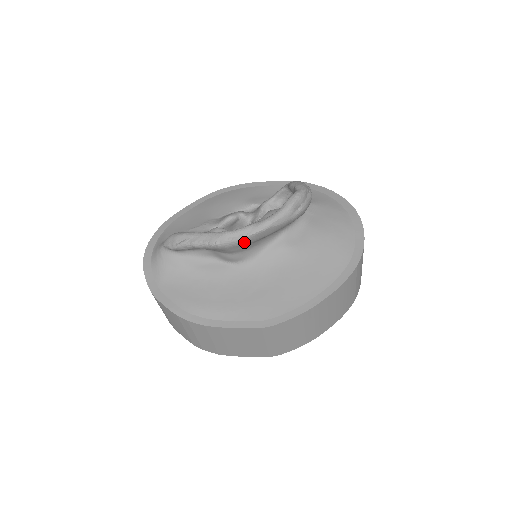
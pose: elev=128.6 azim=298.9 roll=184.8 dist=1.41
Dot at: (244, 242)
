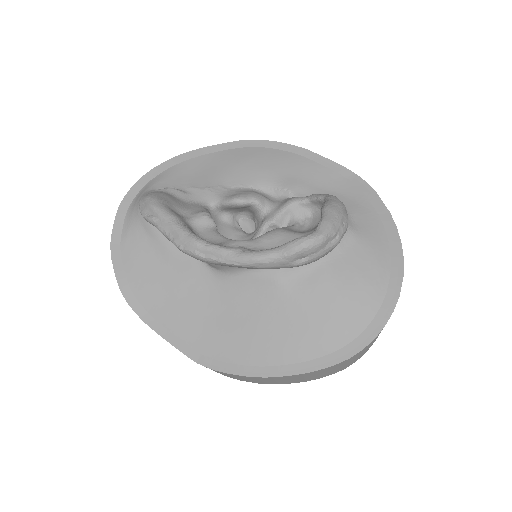
Dot at: (213, 263)
